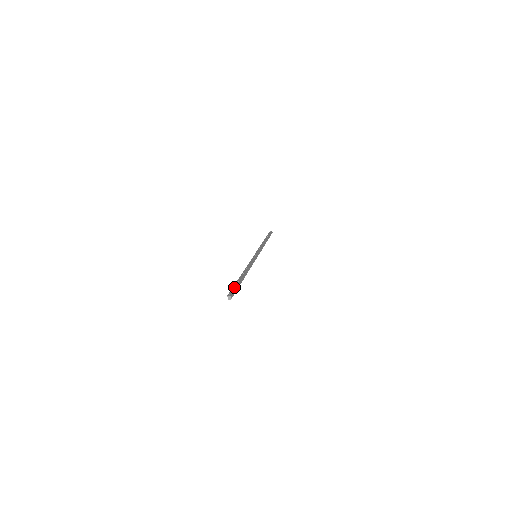
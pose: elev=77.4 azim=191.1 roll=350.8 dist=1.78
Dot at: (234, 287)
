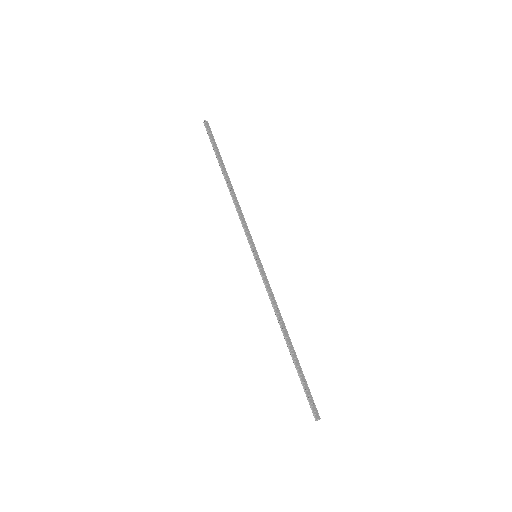
Dot at: (309, 391)
